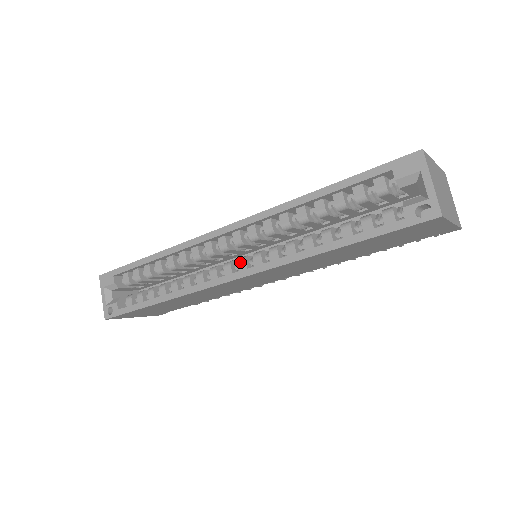
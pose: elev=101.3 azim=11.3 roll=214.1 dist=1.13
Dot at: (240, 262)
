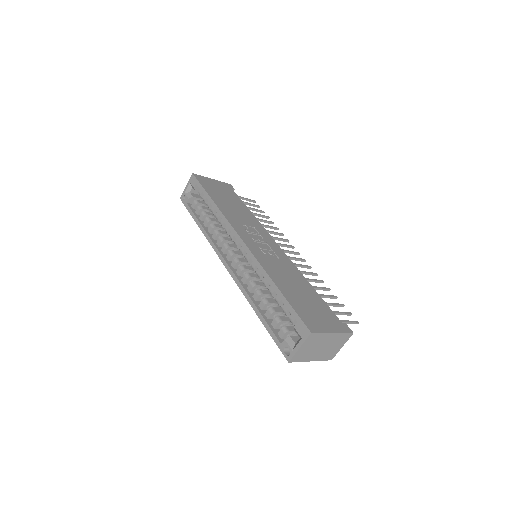
Dot at: (234, 261)
